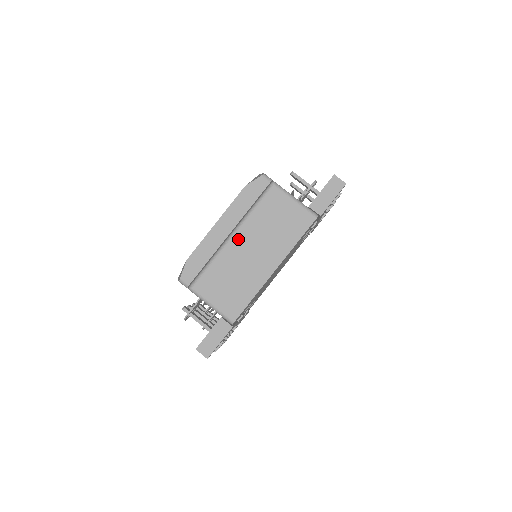
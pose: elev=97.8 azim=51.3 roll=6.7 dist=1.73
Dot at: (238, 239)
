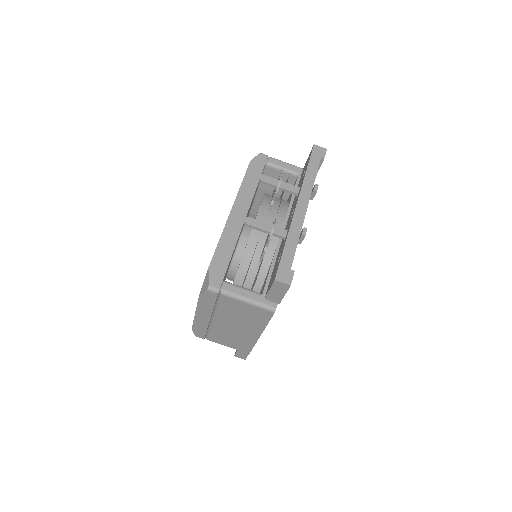
Dot at: (219, 321)
